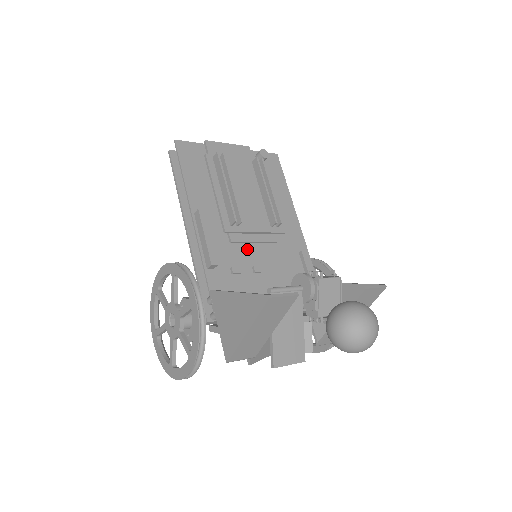
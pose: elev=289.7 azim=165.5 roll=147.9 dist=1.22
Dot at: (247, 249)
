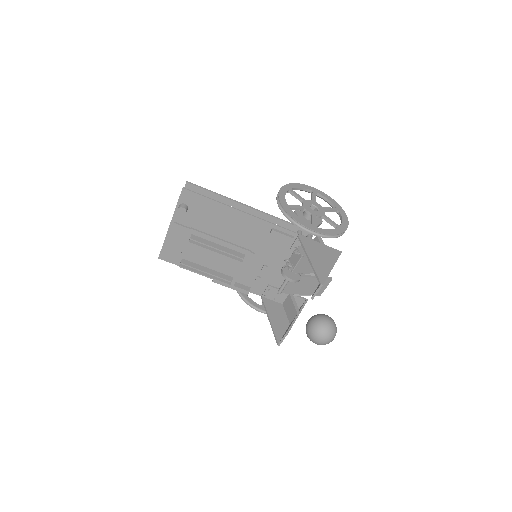
Dot at: (249, 264)
